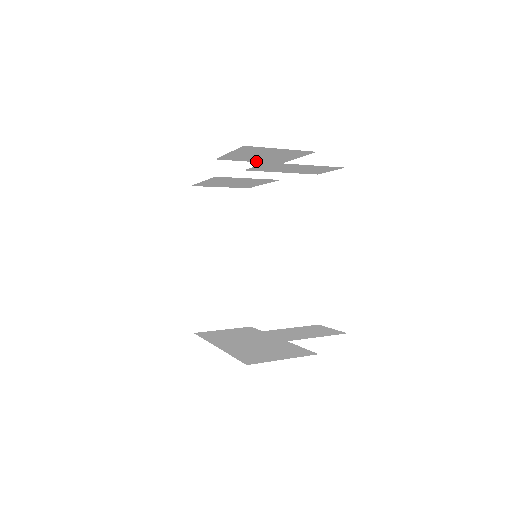
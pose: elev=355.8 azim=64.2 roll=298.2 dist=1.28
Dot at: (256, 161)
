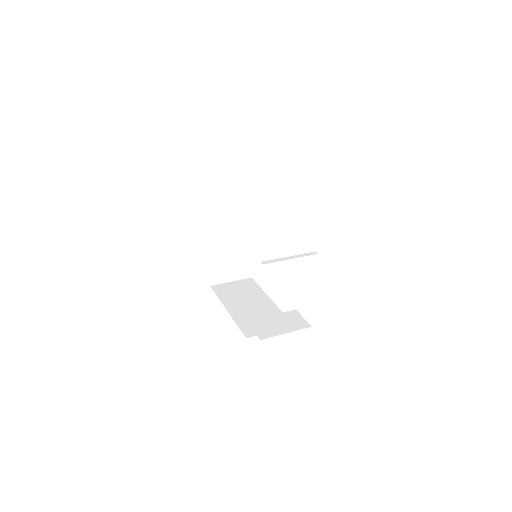
Dot at: (259, 186)
